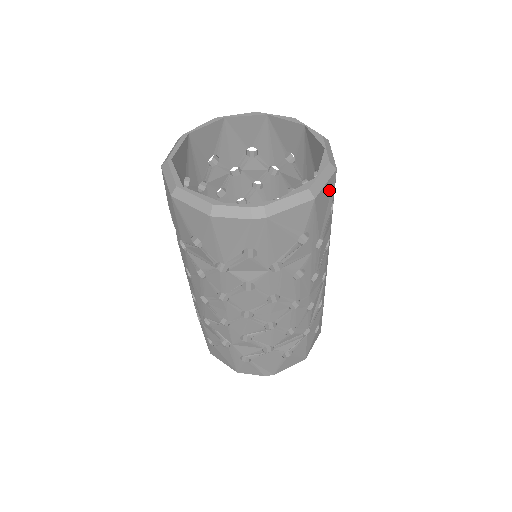
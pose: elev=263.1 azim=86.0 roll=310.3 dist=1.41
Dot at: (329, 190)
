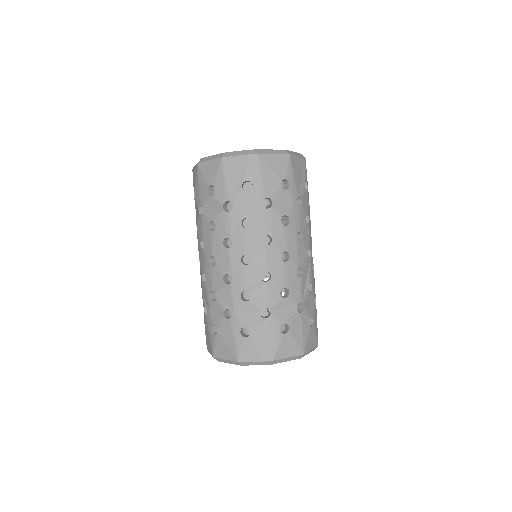
Dot at: (301, 166)
